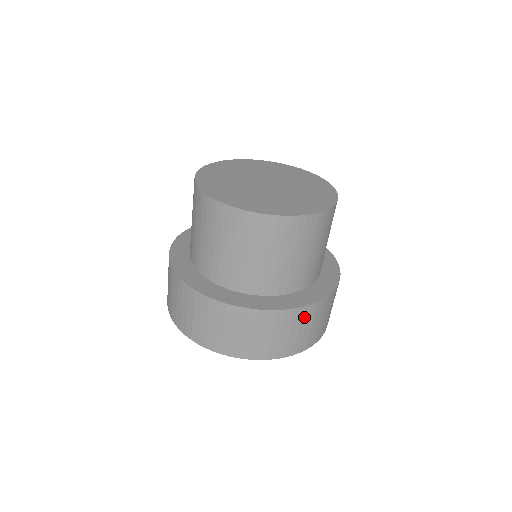
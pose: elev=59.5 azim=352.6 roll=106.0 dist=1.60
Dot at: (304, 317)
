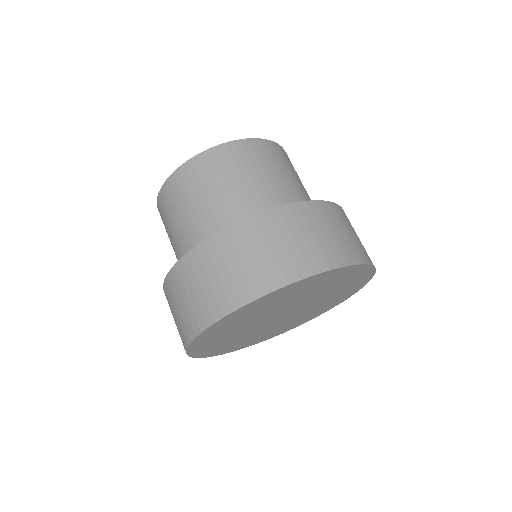
Dot at: (215, 253)
